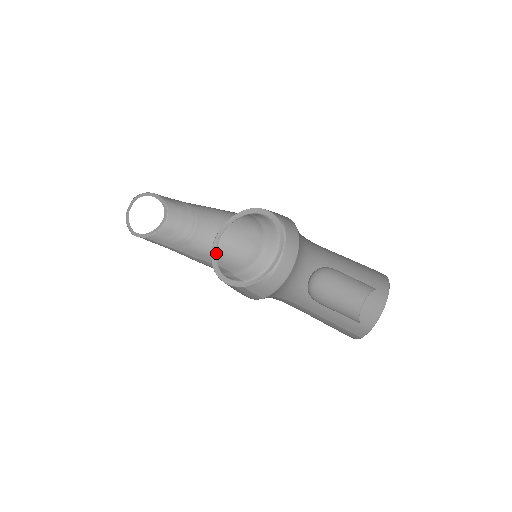
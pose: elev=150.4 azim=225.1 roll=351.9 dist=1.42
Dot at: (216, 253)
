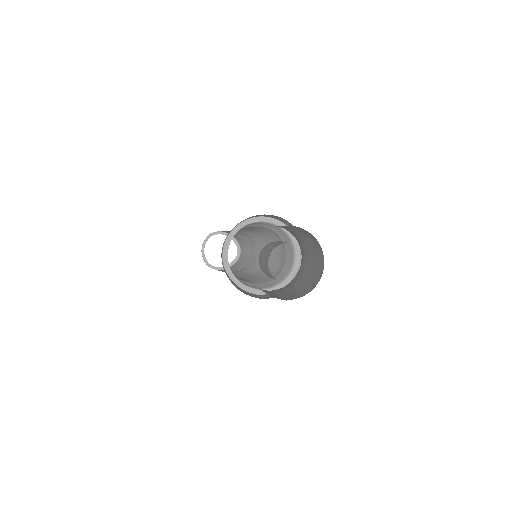
Dot at: (256, 274)
